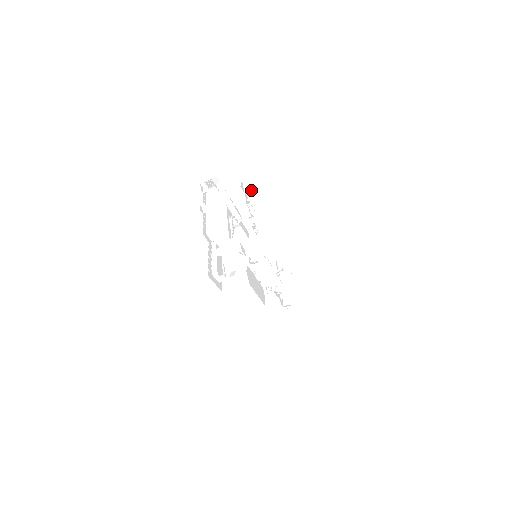
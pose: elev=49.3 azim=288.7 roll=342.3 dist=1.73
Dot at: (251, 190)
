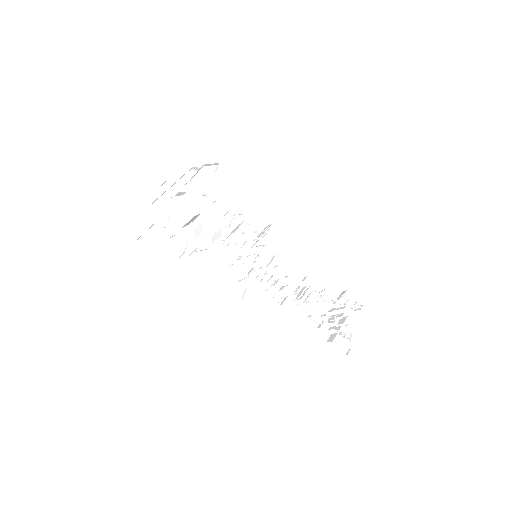
Dot at: occluded
